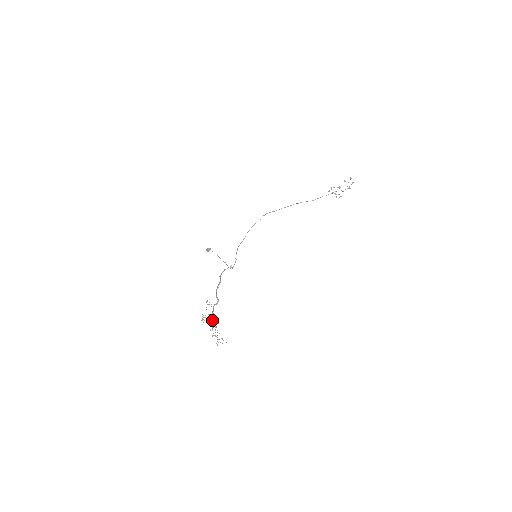
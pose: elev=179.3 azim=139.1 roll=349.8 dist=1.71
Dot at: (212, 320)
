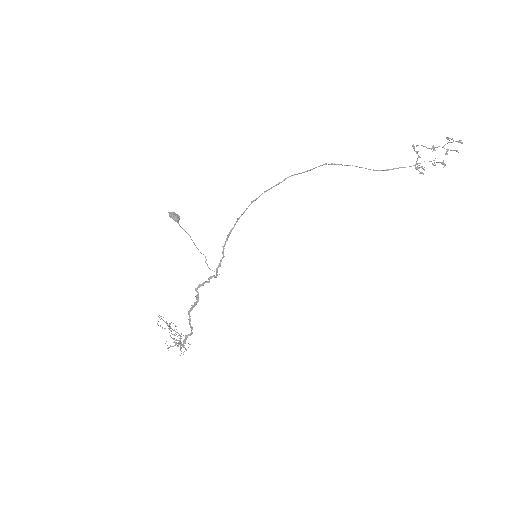
Dot at: (179, 343)
